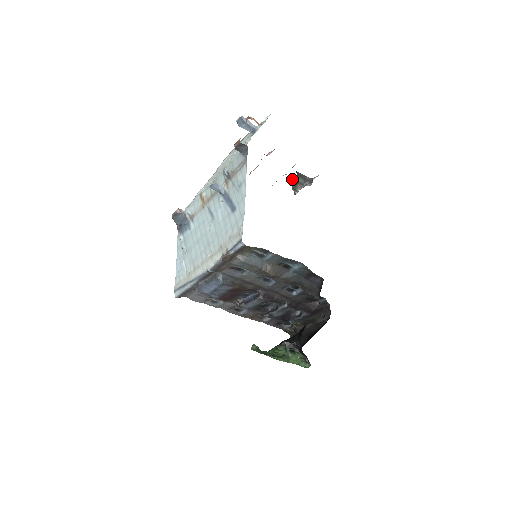
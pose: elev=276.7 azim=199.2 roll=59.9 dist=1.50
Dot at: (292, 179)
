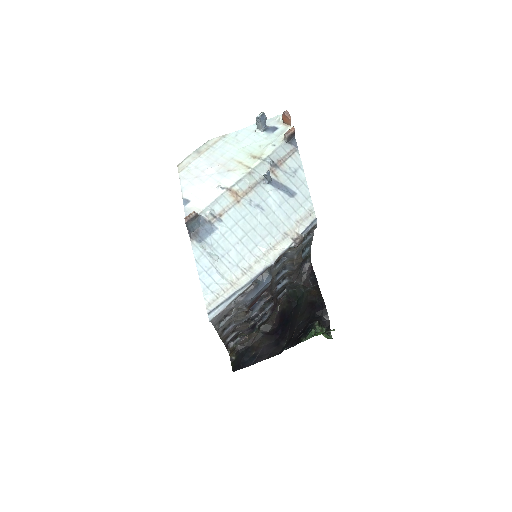
Dot at: occluded
